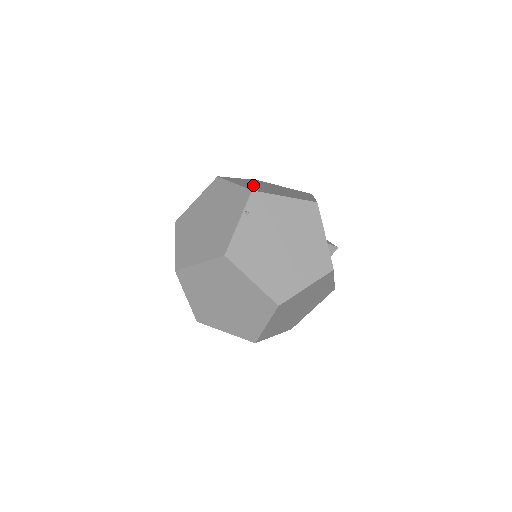
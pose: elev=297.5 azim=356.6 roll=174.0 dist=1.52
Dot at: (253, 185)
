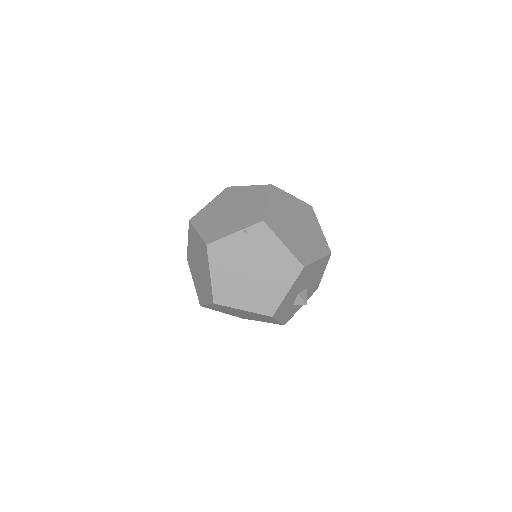
Dot at: (284, 213)
